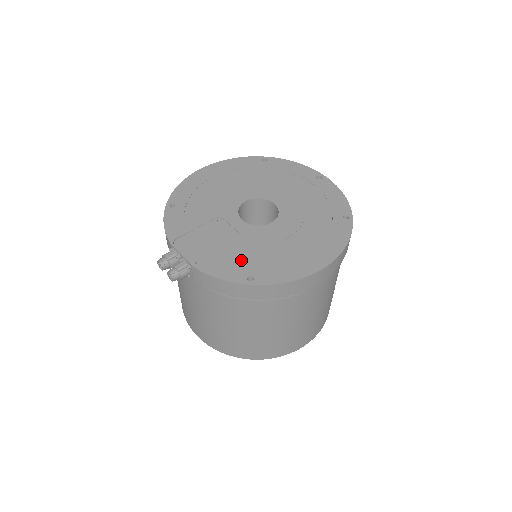
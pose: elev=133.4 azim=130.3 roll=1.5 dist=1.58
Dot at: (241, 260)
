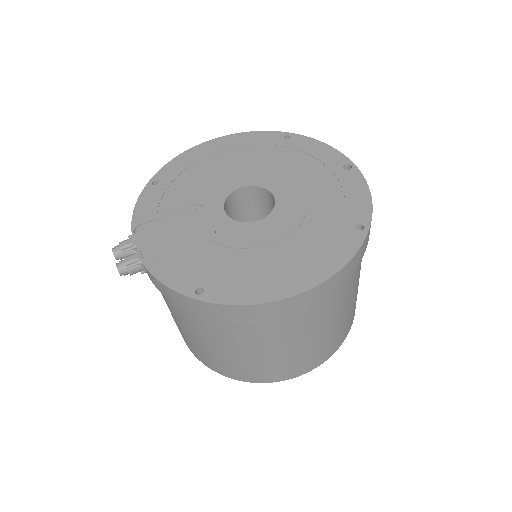
Dot at: (200, 264)
